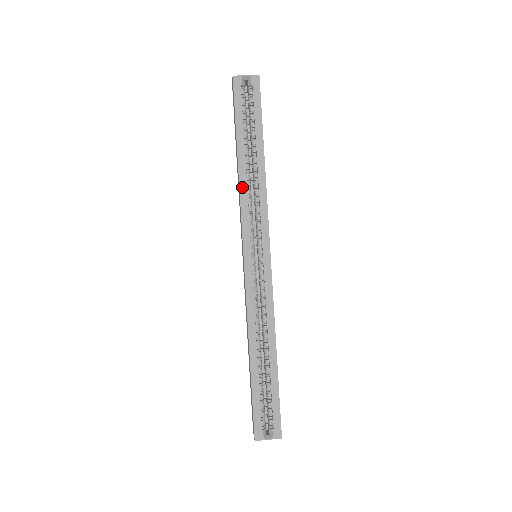
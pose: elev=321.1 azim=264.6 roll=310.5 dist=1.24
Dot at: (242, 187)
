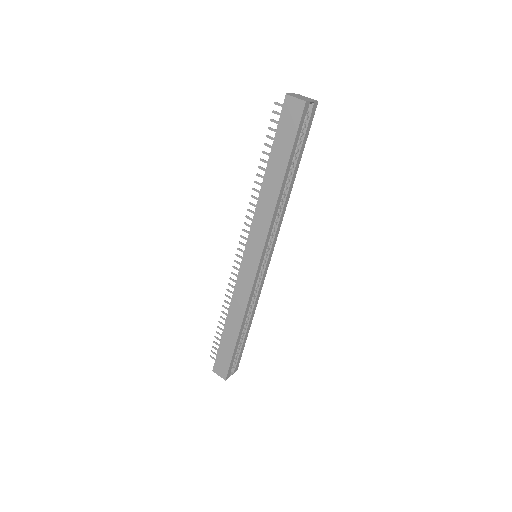
Dot at: (276, 209)
